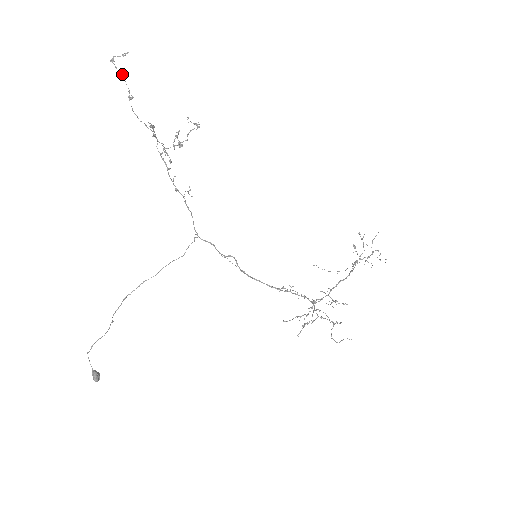
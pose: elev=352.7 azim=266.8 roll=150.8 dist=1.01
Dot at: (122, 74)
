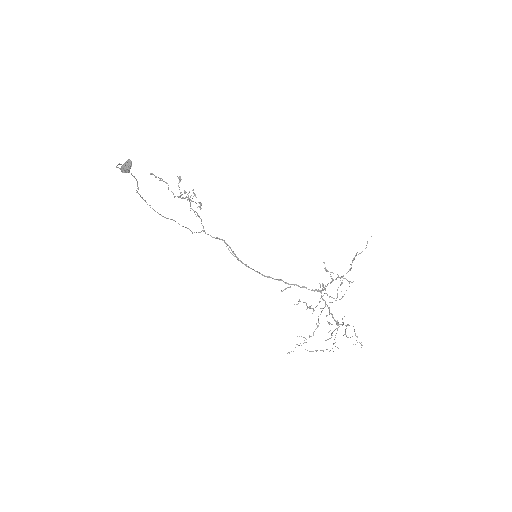
Dot at: (156, 177)
